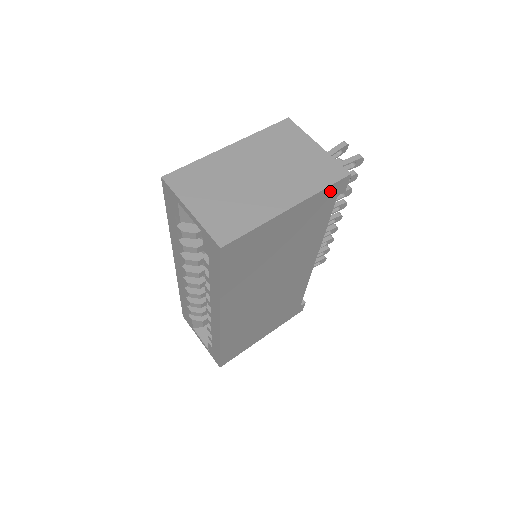
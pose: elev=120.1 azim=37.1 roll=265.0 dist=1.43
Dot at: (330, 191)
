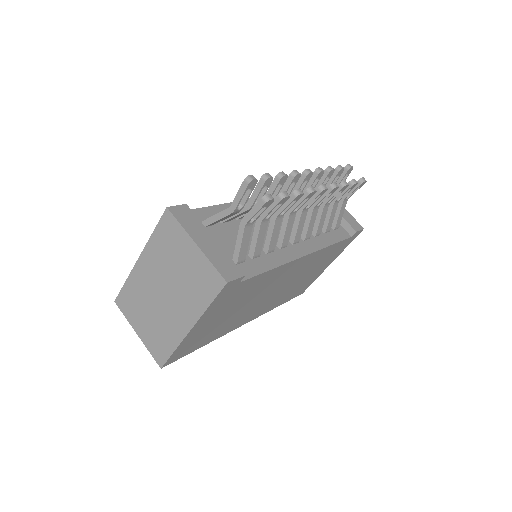
Dot at: (221, 296)
